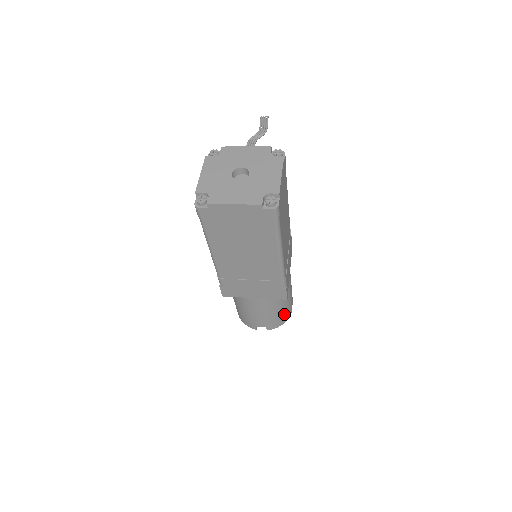
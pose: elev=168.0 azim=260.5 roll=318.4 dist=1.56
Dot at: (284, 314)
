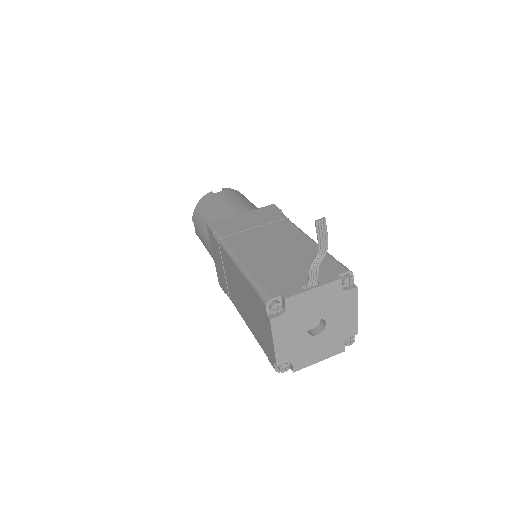
Dot at: occluded
